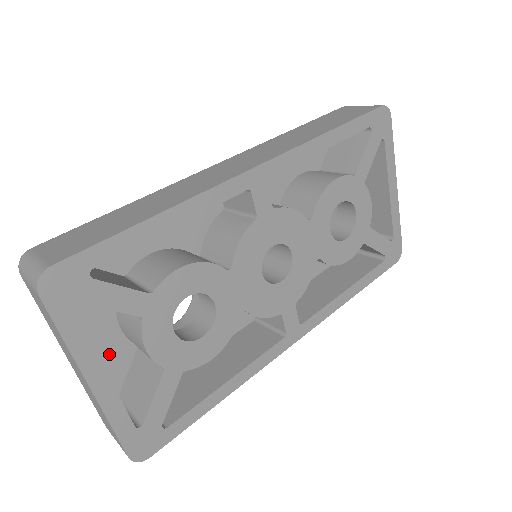
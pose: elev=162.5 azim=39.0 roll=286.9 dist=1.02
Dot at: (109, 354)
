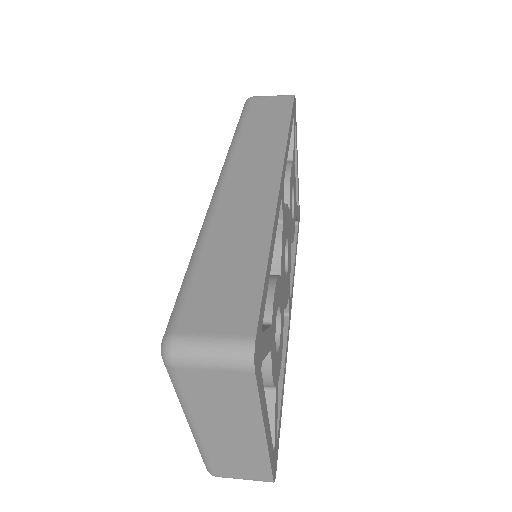
Dot at: occluded
